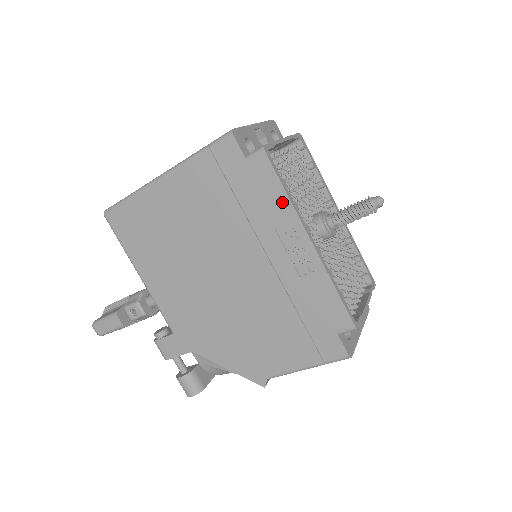
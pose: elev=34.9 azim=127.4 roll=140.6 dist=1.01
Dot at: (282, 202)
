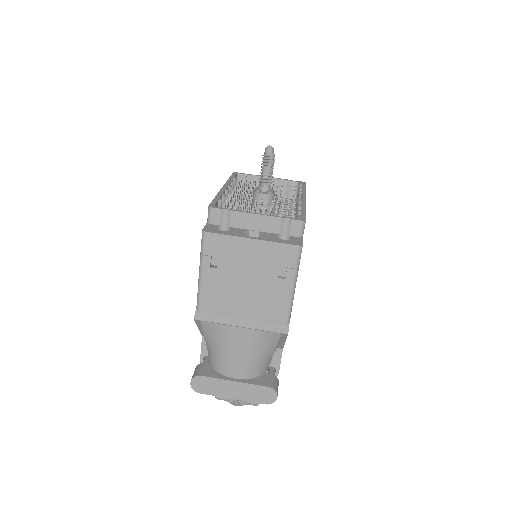
Dot at: occluded
